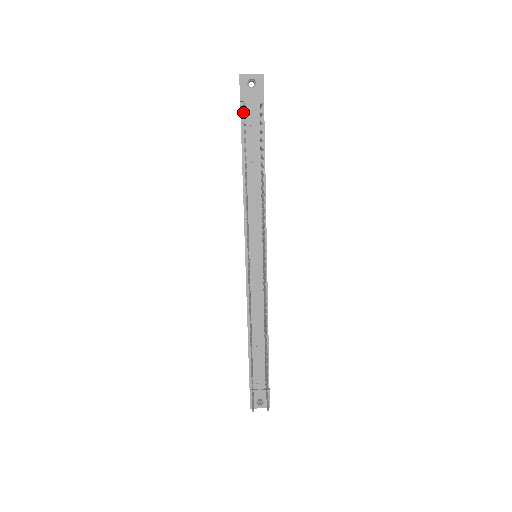
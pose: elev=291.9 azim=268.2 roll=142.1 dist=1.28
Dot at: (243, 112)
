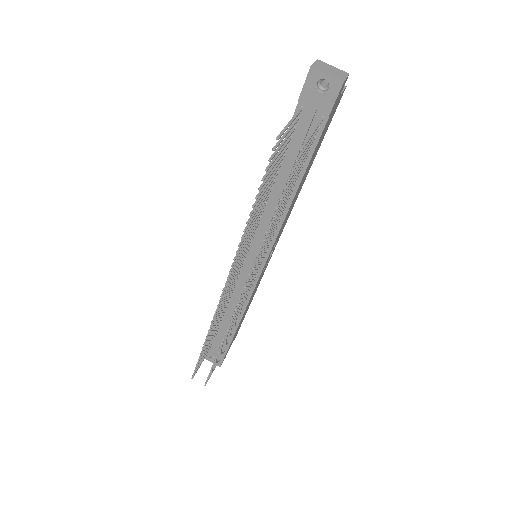
Dot at: occluded
